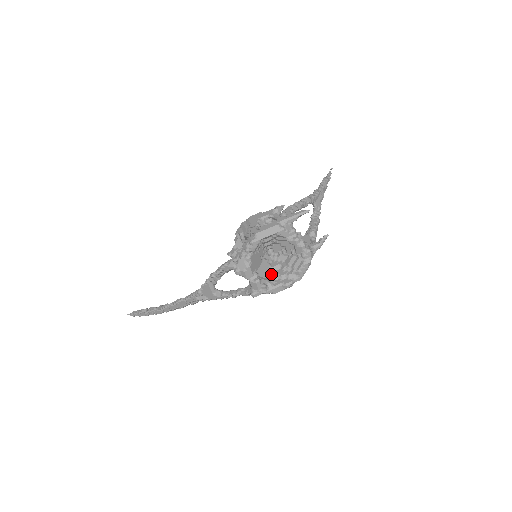
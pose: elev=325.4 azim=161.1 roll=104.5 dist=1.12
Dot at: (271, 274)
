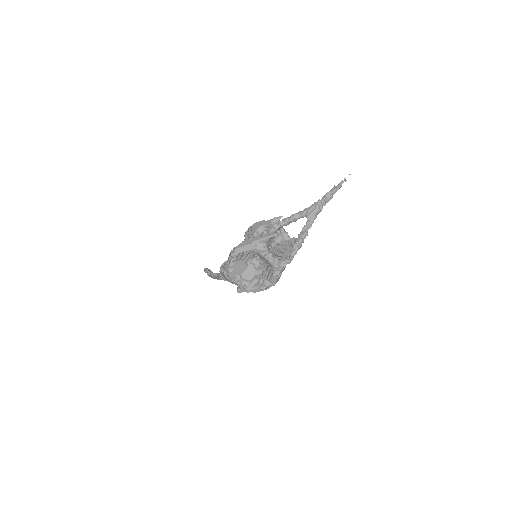
Dot at: (254, 277)
